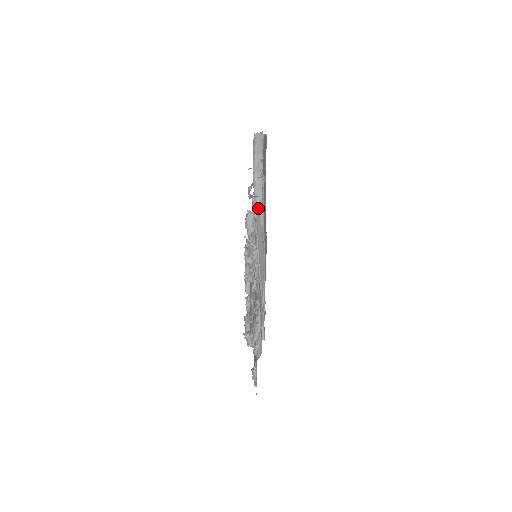
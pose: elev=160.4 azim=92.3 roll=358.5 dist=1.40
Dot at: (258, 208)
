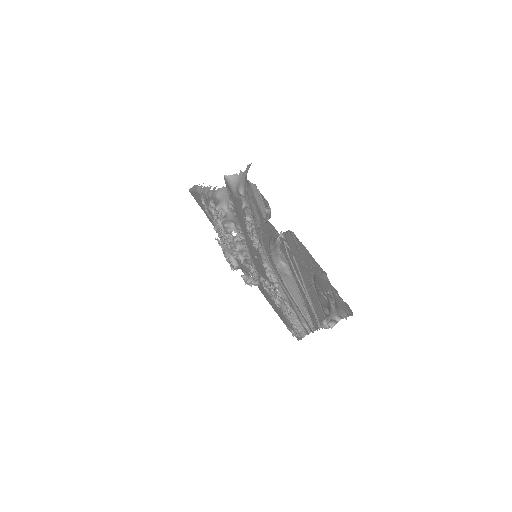
Dot at: (277, 260)
